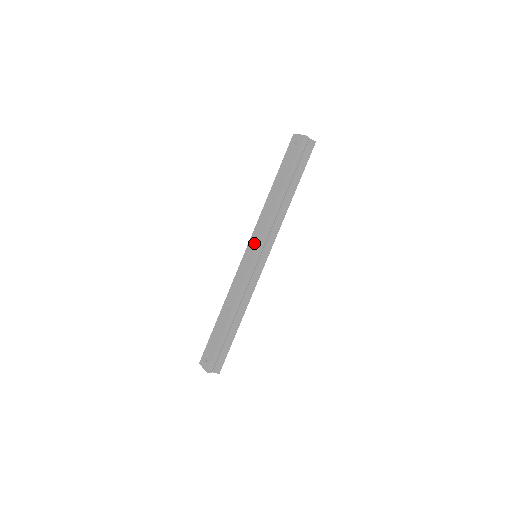
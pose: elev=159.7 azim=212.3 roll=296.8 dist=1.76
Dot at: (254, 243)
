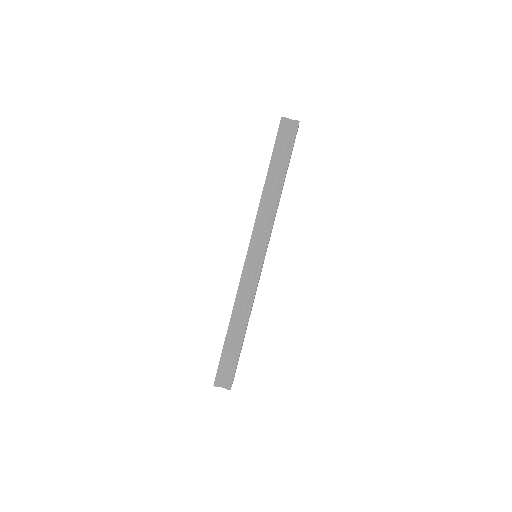
Dot at: occluded
